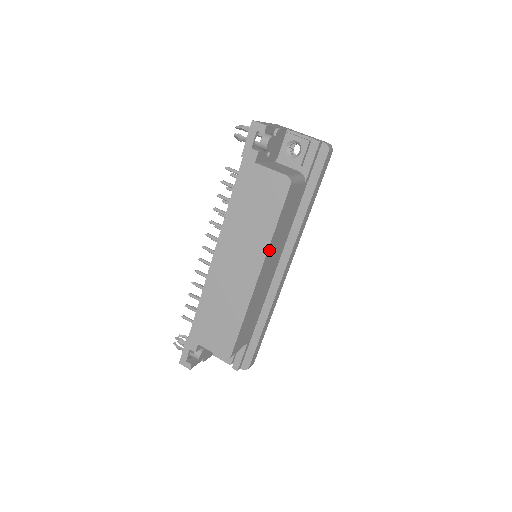
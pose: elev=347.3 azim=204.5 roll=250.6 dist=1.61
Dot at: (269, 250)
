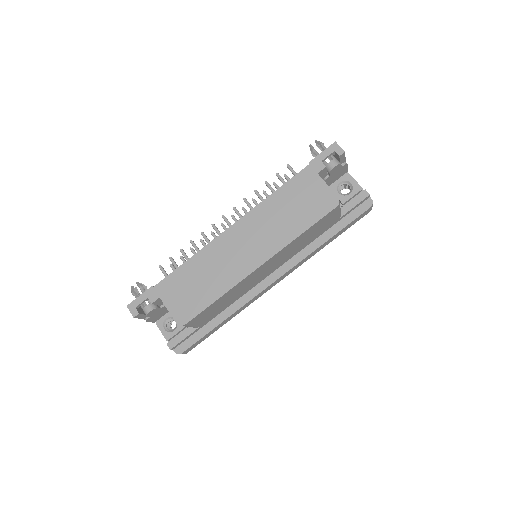
Dot at: (284, 249)
